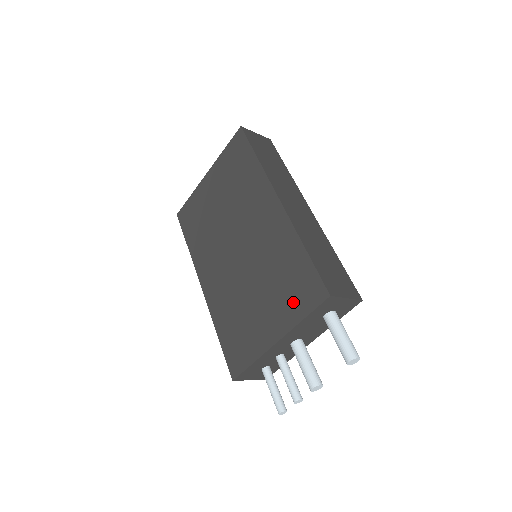
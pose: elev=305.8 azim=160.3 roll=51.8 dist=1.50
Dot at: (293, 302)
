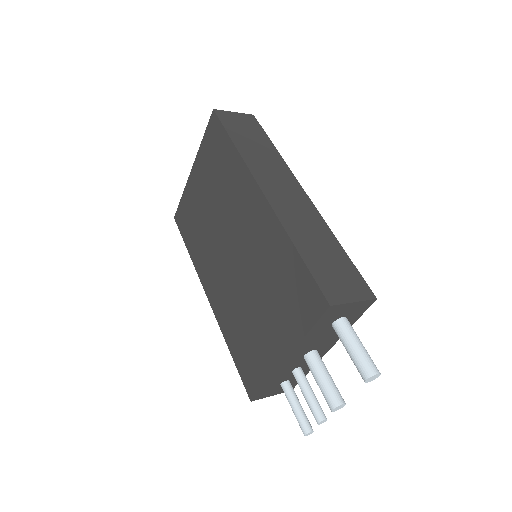
Dot at: (293, 314)
